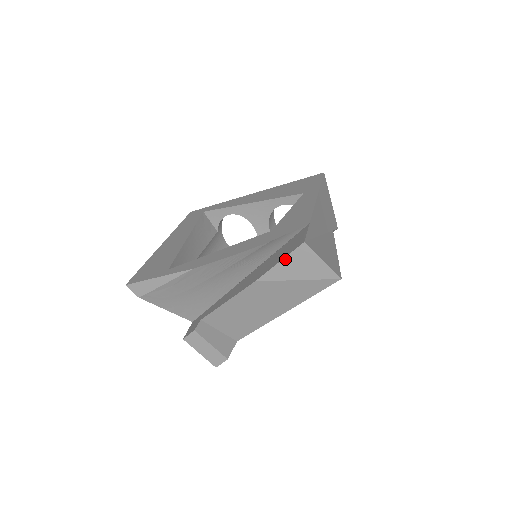
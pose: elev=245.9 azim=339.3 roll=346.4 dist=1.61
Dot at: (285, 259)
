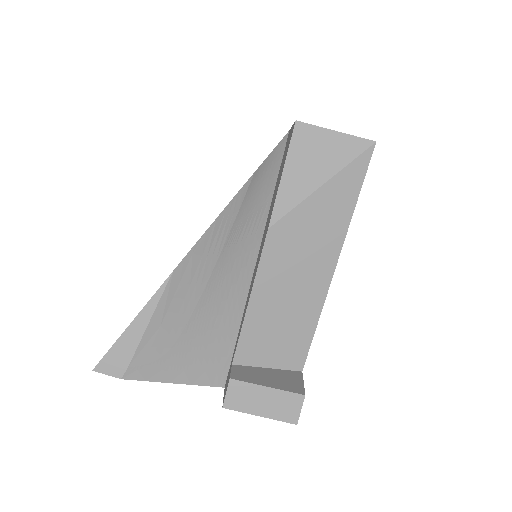
Dot at: (287, 164)
